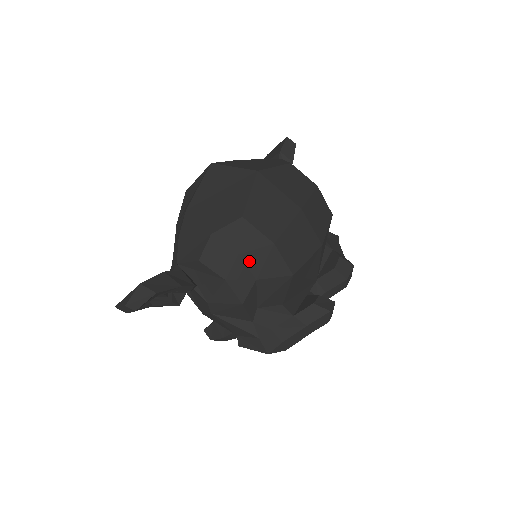
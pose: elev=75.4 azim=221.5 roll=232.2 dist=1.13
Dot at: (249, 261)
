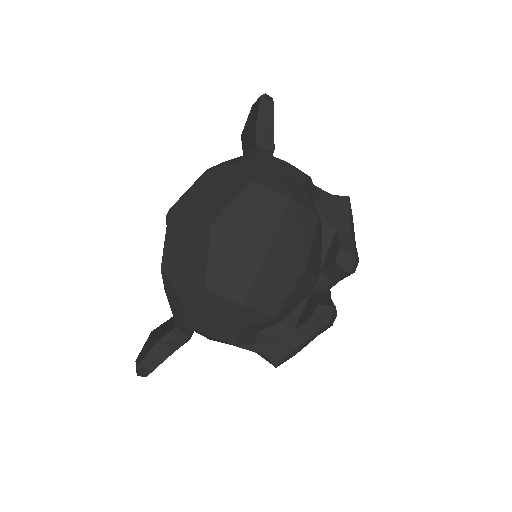
Dot at: (227, 320)
